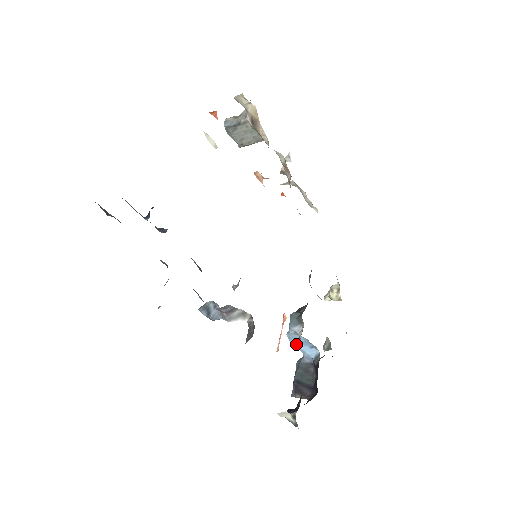
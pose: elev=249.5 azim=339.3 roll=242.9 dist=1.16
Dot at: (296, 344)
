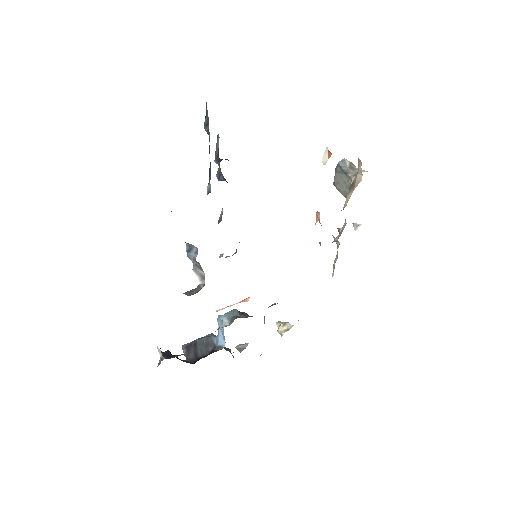
Dot at: (219, 326)
